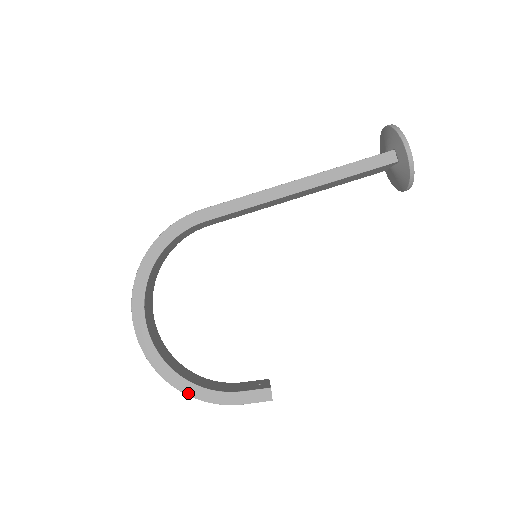
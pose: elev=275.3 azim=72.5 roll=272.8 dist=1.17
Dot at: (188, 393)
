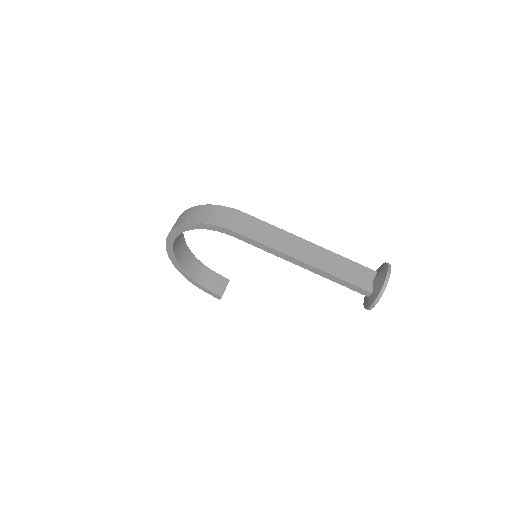
Dot at: (181, 273)
